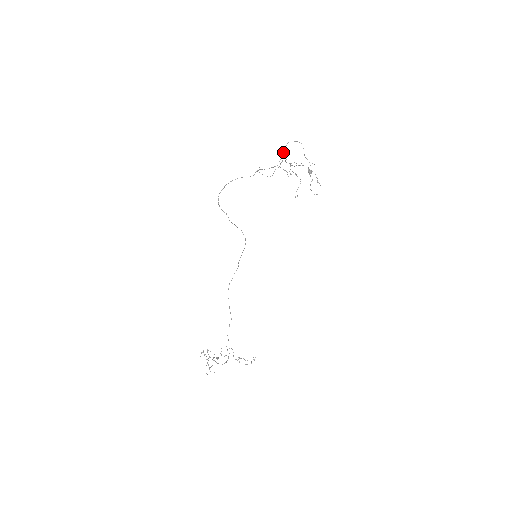
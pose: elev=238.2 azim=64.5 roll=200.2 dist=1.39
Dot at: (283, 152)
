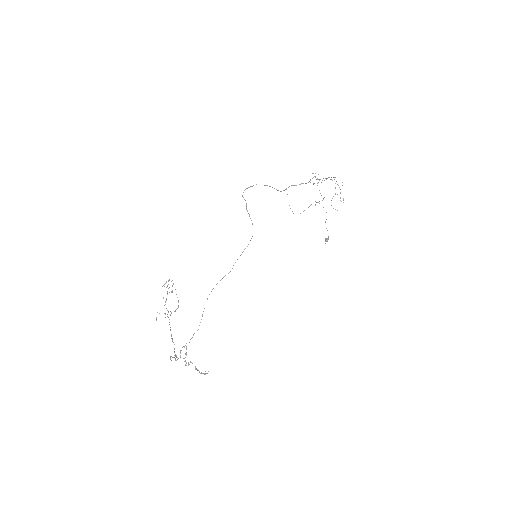
Dot at: occluded
